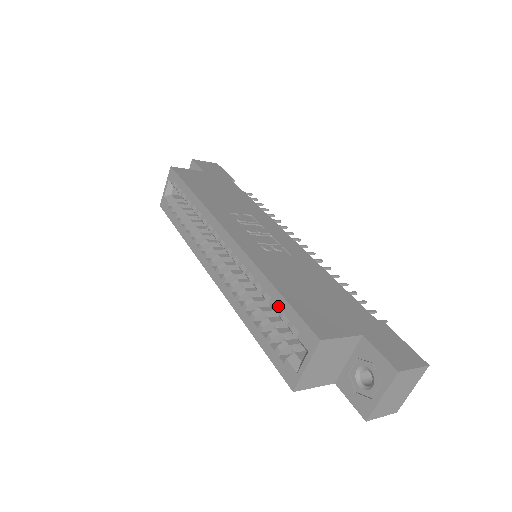
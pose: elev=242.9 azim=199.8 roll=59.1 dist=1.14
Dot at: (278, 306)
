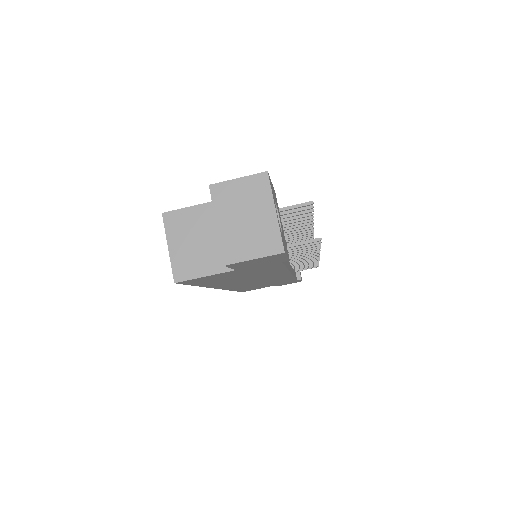
Dot at: occluded
